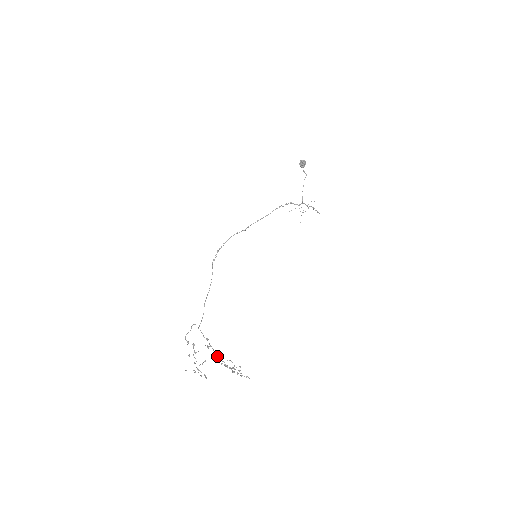
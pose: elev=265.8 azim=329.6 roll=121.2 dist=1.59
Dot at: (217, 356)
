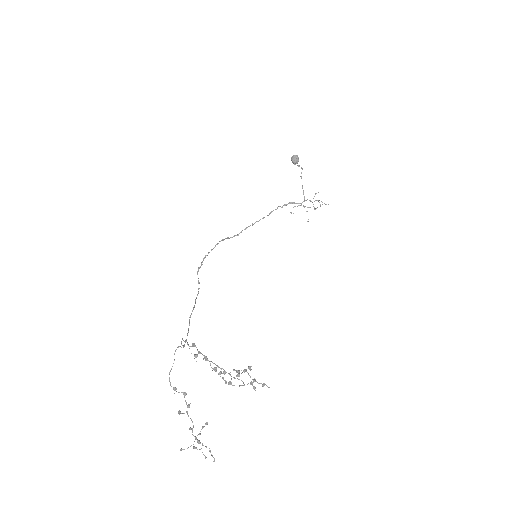
Dot at: (212, 368)
